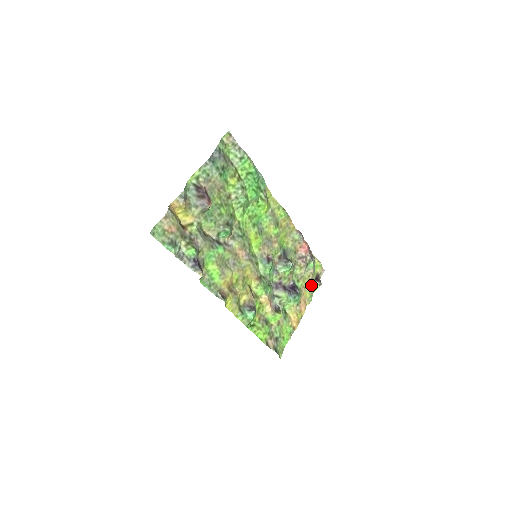
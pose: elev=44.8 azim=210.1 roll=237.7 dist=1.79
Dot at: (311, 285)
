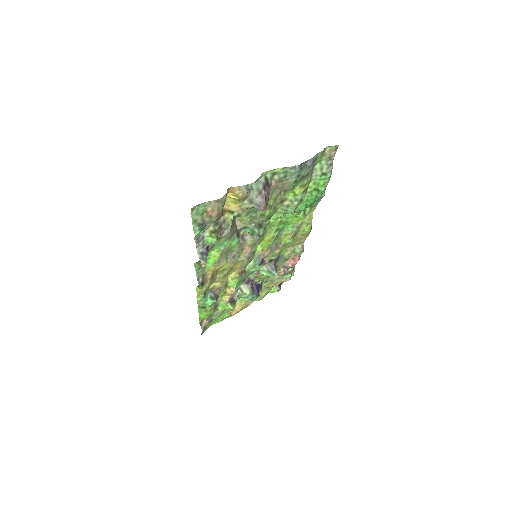
Dot at: (272, 287)
